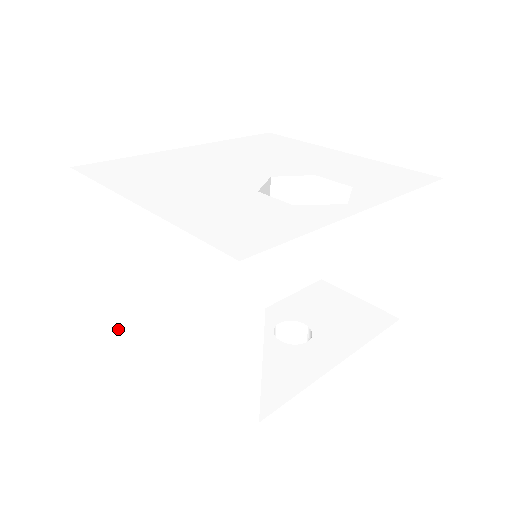
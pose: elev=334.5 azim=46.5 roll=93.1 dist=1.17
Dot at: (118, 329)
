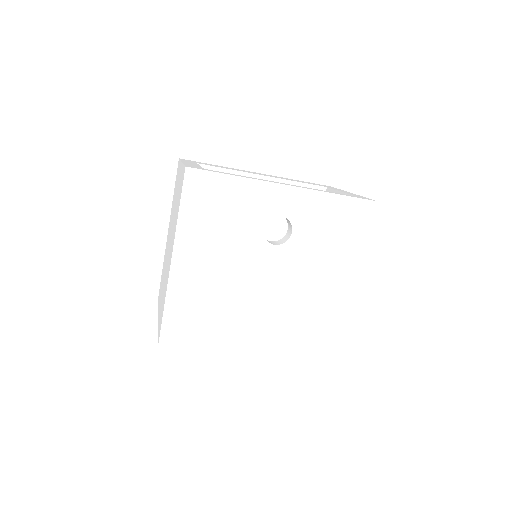
Dot at: (164, 299)
